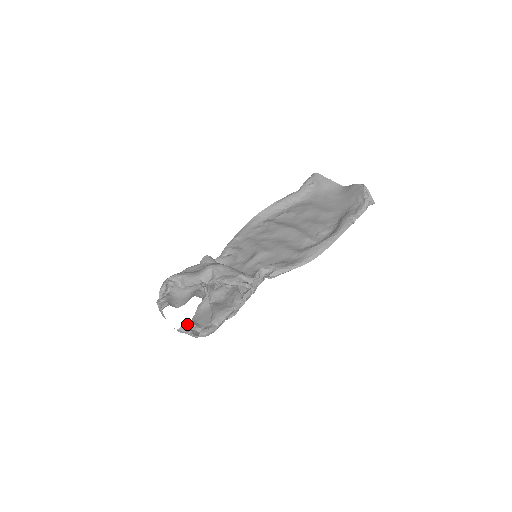
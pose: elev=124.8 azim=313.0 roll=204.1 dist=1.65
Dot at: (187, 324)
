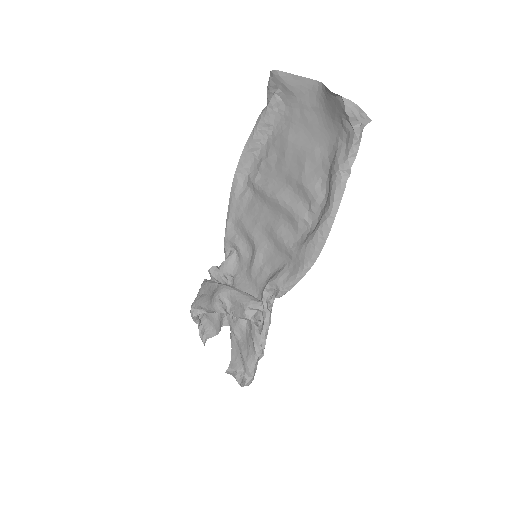
Dot at: (228, 370)
